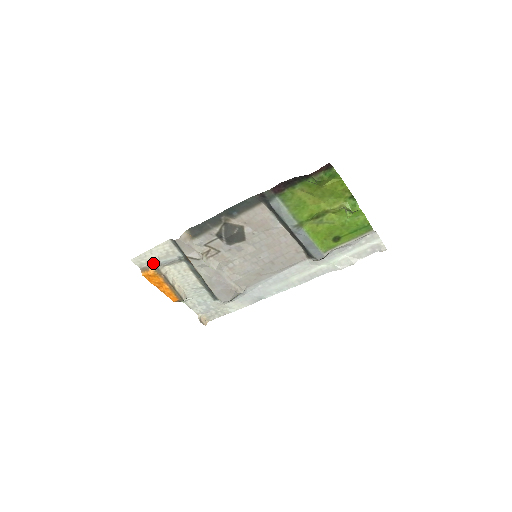
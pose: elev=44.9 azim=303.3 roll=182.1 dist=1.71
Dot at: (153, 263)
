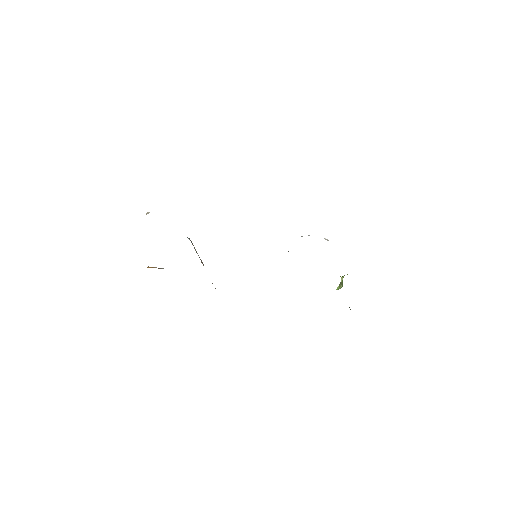
Dot at: occluded
